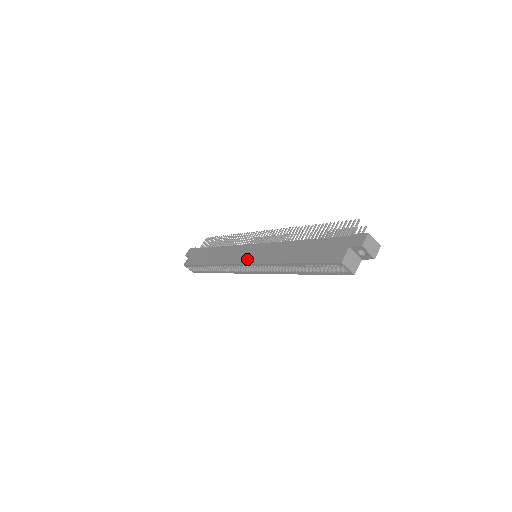
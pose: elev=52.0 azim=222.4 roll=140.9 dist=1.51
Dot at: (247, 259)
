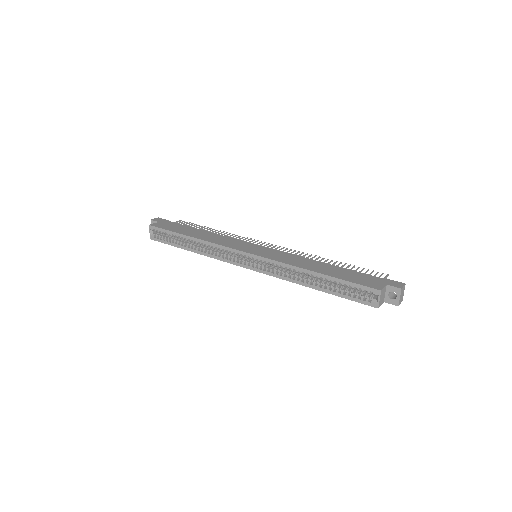
Dot at: (254, 251)
